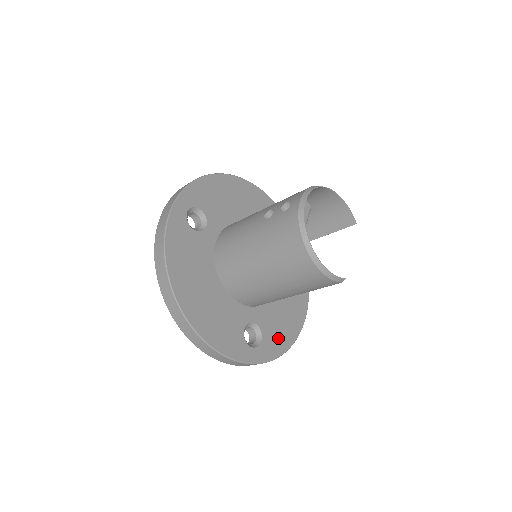
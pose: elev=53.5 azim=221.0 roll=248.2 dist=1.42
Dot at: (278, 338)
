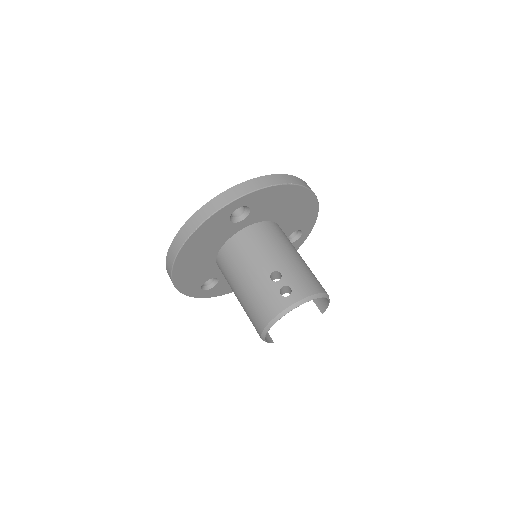
Dot at: (226, 288)
